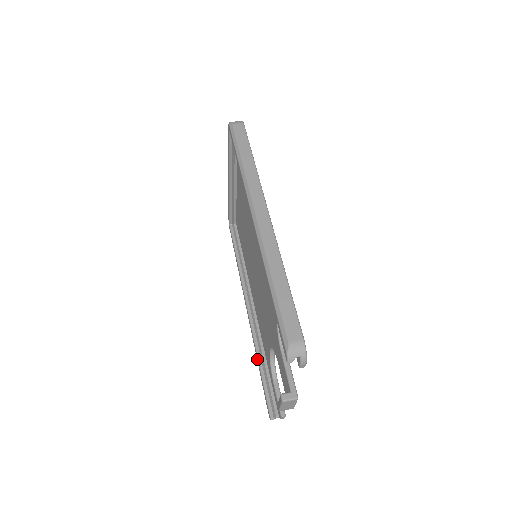
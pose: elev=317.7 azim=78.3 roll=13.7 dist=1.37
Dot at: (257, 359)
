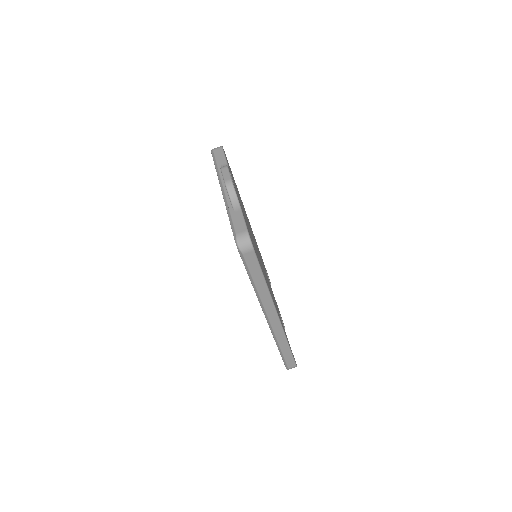
Dot at: occluded
